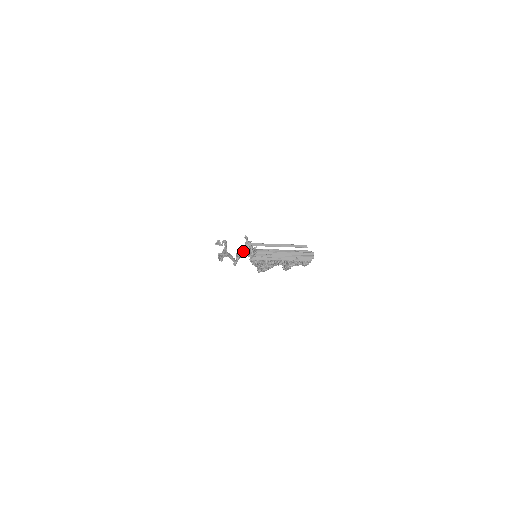
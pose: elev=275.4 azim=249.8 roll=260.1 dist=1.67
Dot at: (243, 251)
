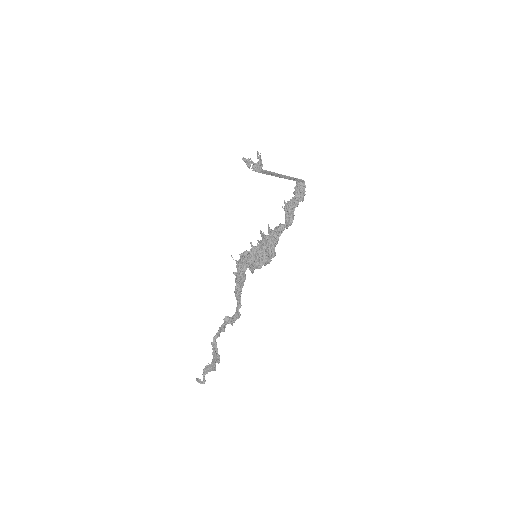
Dot at: (240, 269)
